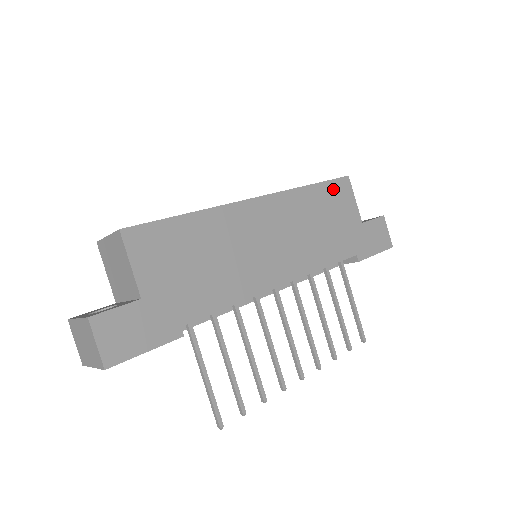
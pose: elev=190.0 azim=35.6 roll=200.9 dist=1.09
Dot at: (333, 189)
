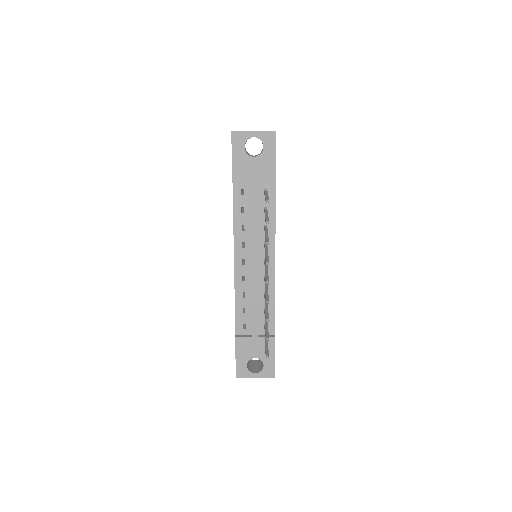
Dot at: occluded
